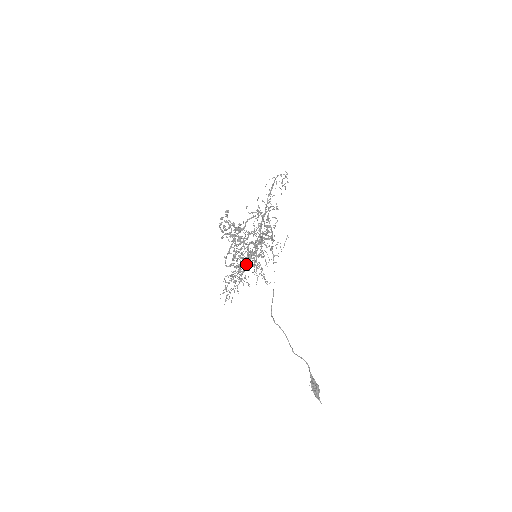
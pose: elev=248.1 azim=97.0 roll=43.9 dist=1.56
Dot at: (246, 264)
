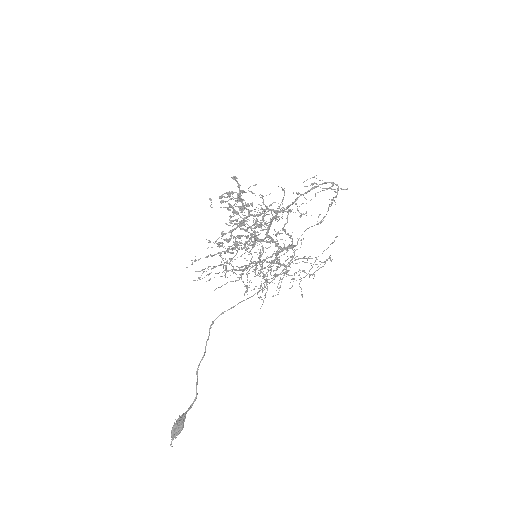
Dot at: occluded
